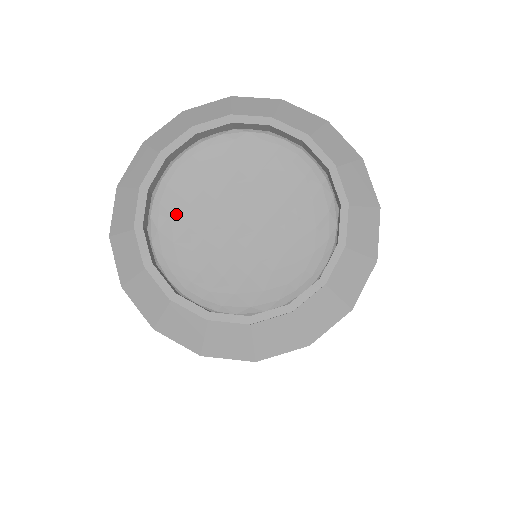
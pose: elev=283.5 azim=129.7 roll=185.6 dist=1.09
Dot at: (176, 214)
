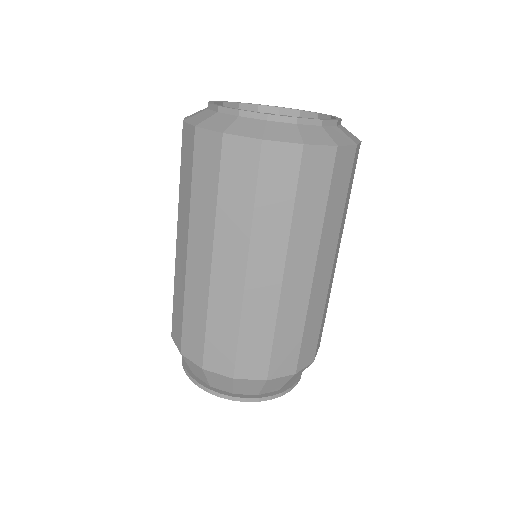
Dot at: occluded
